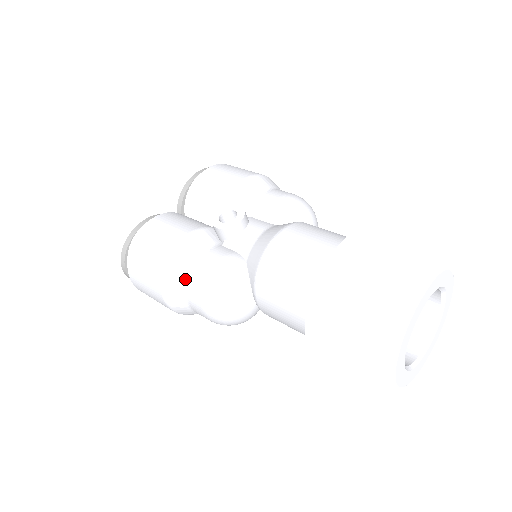
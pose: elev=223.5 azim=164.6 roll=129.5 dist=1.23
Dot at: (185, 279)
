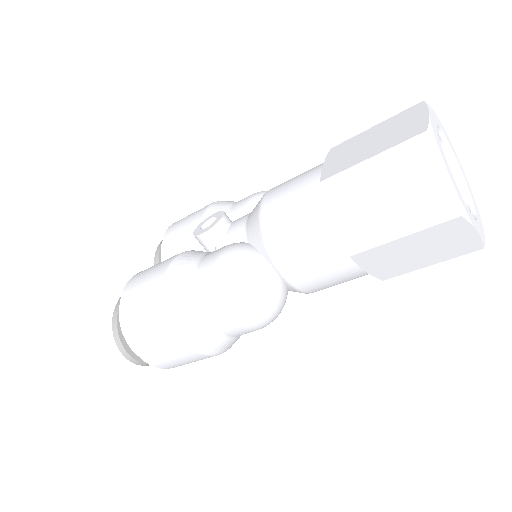
Dot at: (192, 291)
